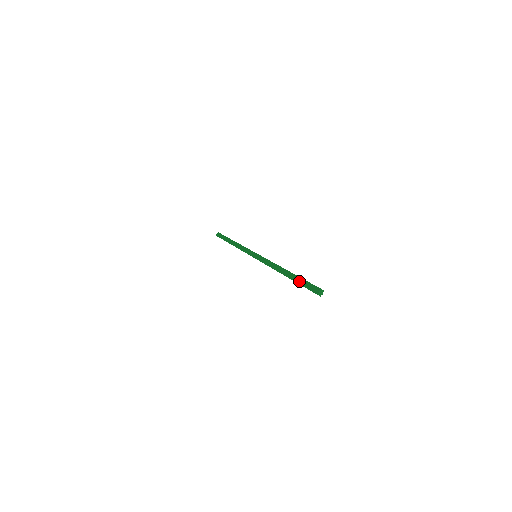
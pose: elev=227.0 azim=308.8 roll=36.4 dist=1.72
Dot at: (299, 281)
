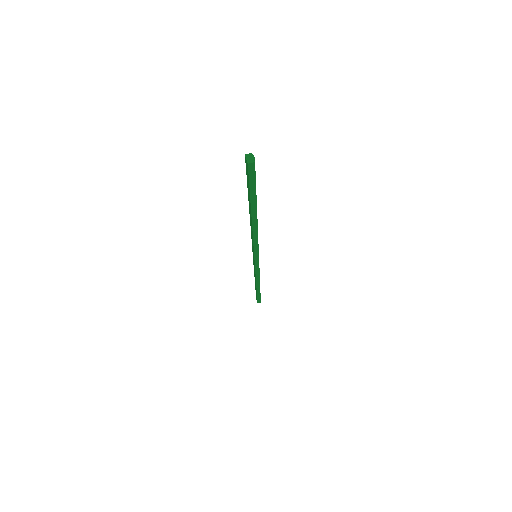
Dot at: (248, 193)
